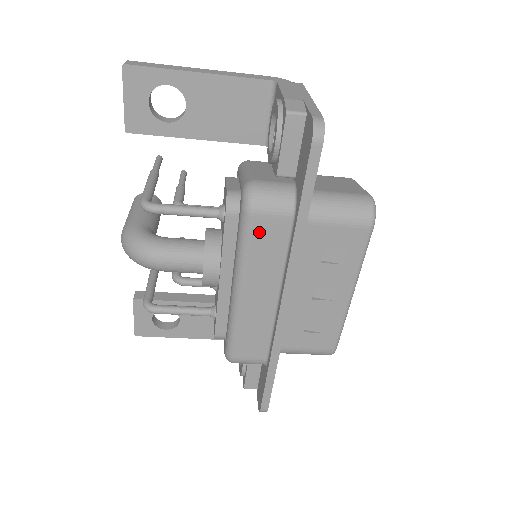
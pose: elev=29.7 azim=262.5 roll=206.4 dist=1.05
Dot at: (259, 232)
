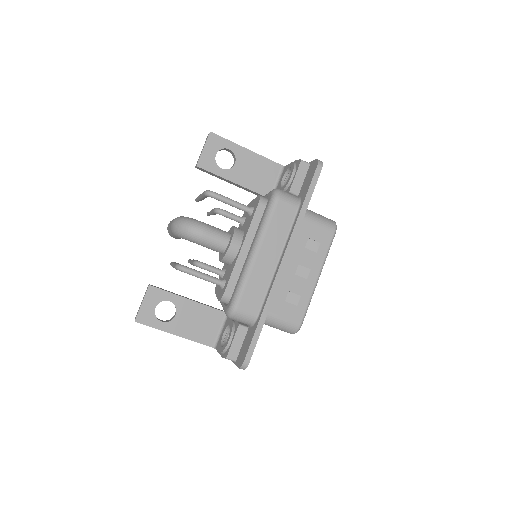
Dot at: (279, 212)
